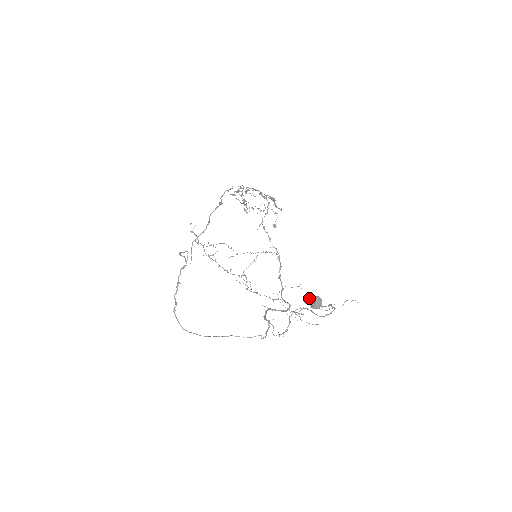
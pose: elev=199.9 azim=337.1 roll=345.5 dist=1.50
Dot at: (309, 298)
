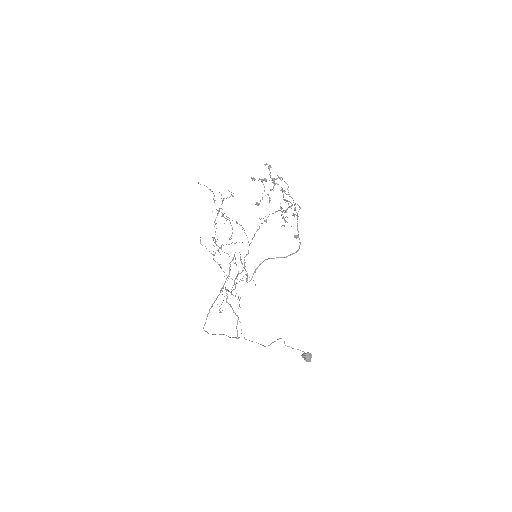
Dot at: (309, 356)
